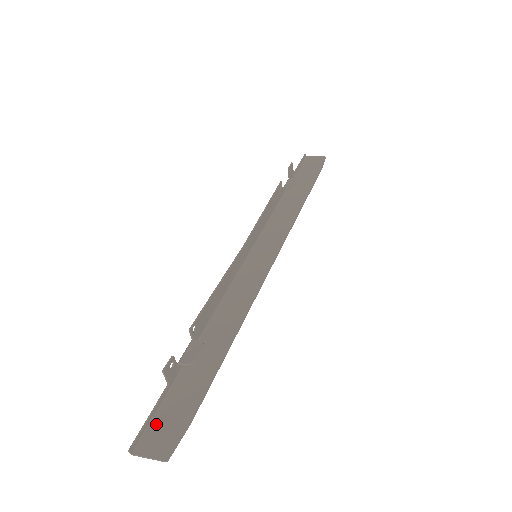
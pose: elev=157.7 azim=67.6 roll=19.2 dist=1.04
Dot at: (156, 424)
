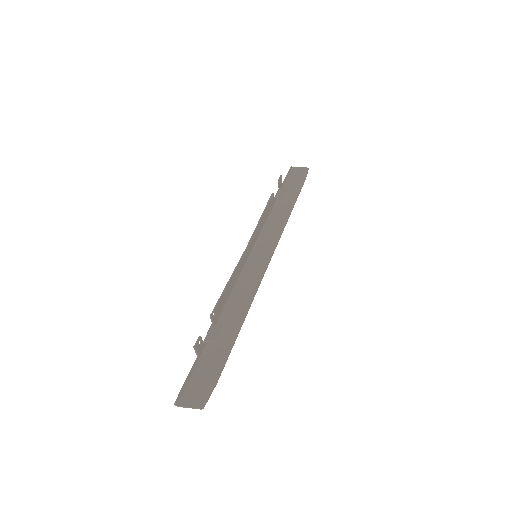
Dot at: (192, 385)
